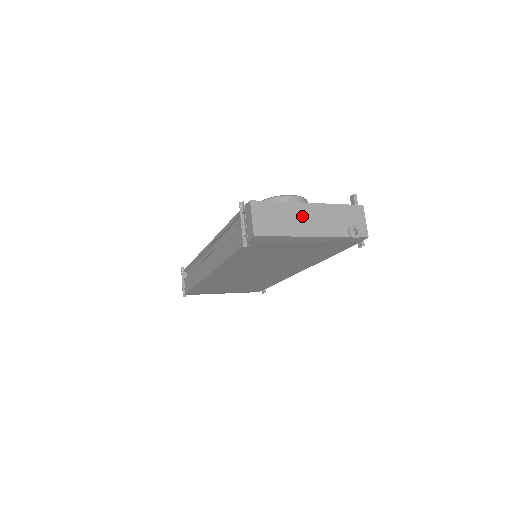
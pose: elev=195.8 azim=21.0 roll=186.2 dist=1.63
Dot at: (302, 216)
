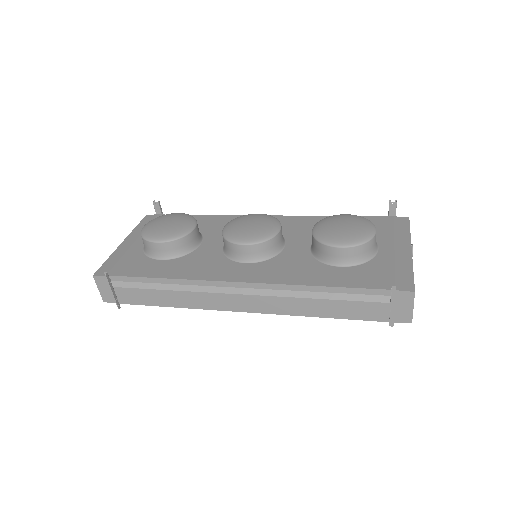
Dot at: occluded
